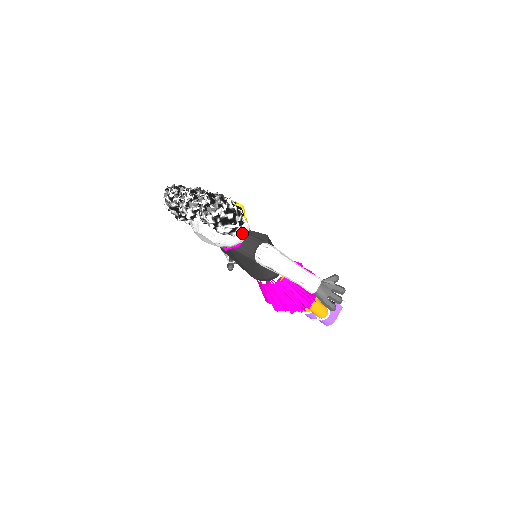
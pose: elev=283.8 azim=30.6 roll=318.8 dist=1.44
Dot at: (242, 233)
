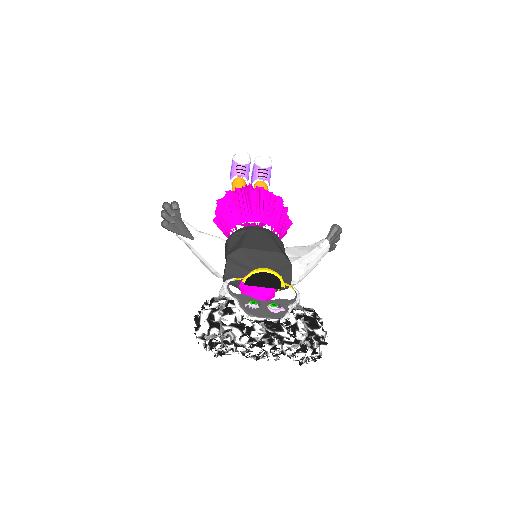
Dot at: occluded
